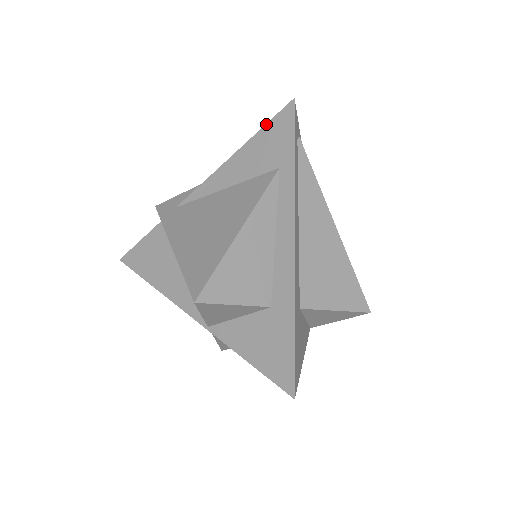
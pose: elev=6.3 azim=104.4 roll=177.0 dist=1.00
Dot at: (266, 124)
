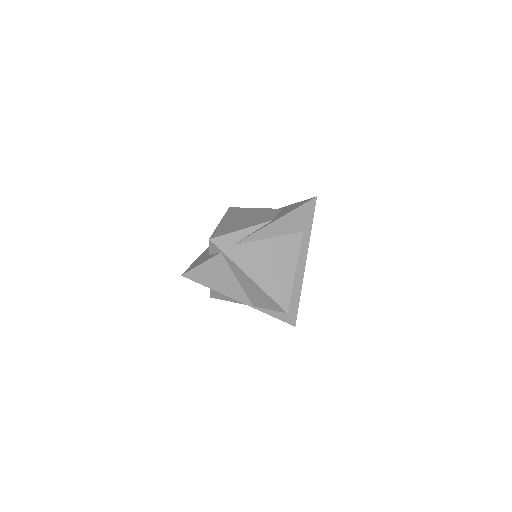
Dot at: (300, 206)
